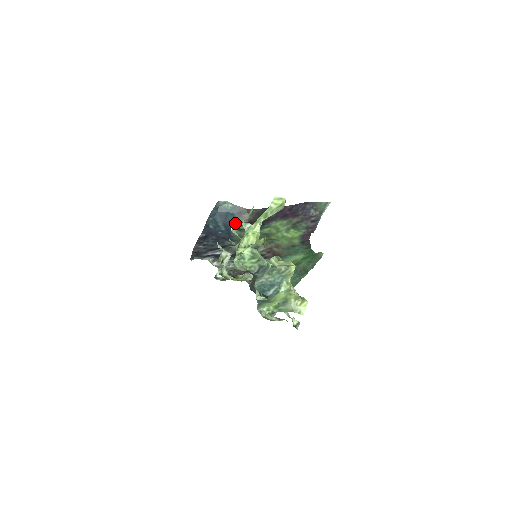
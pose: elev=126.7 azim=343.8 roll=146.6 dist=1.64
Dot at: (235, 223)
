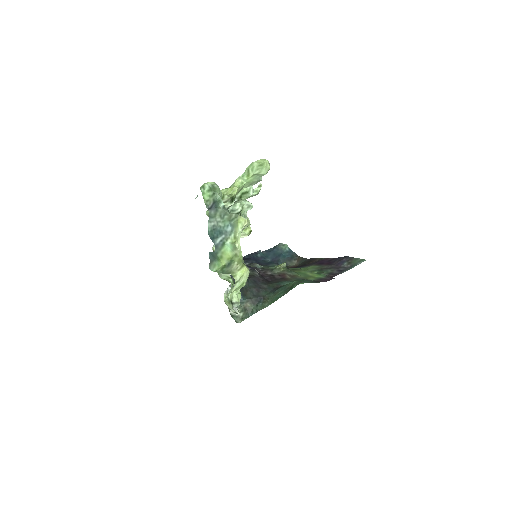
Dot at: occluded
